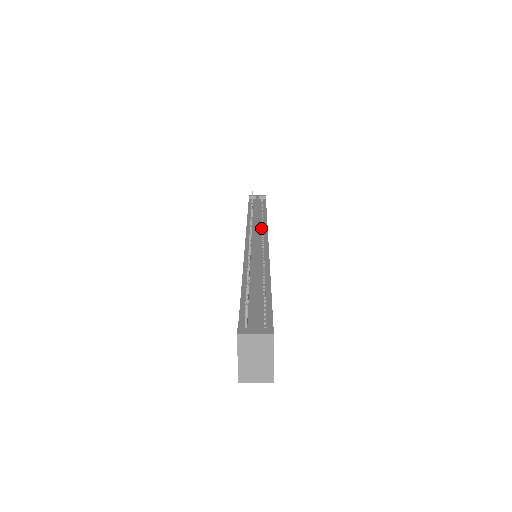
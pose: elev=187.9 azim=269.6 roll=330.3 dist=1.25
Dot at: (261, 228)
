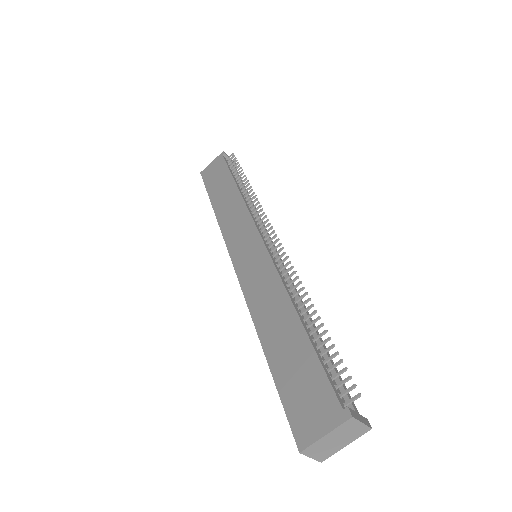
Dot at: occluded
